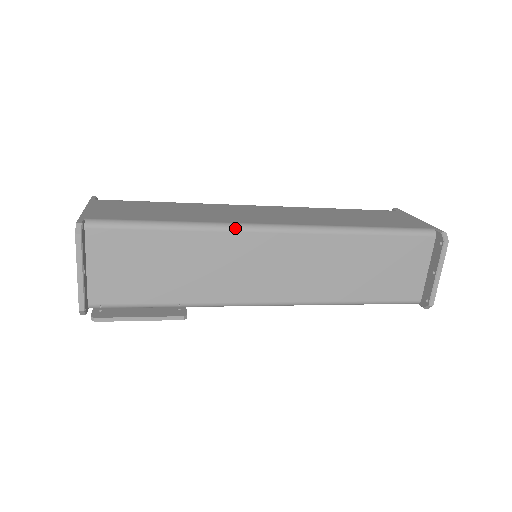
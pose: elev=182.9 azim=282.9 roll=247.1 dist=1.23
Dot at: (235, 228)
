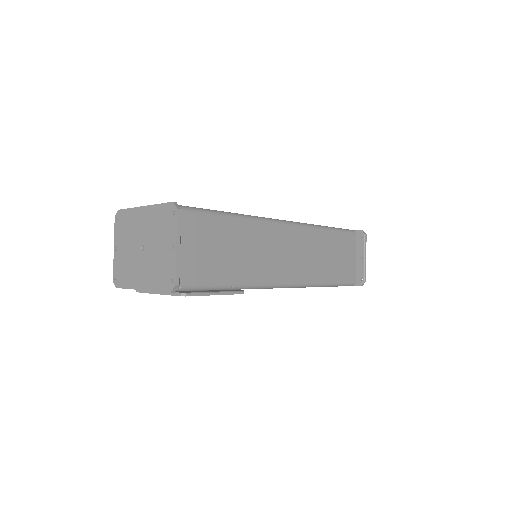
Dot at: (263, 219)
